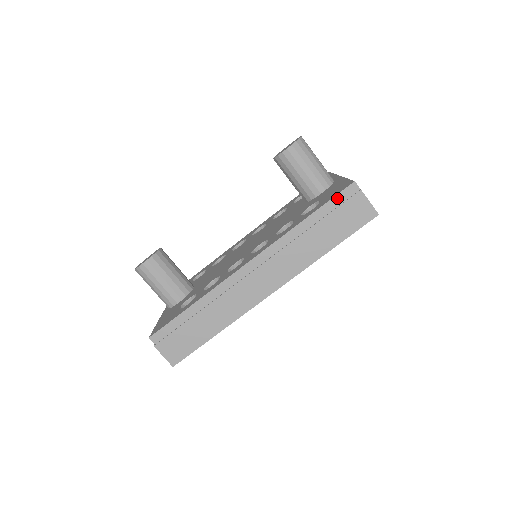
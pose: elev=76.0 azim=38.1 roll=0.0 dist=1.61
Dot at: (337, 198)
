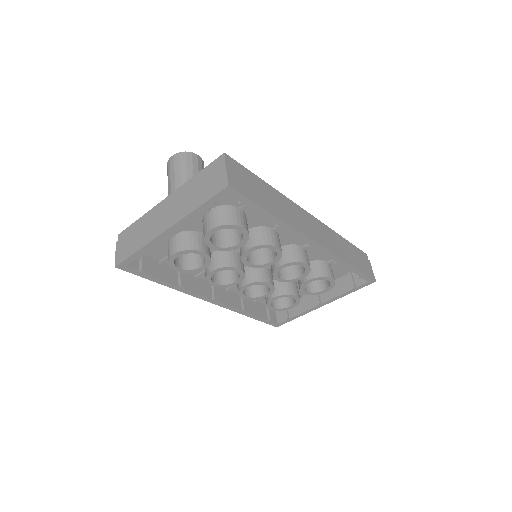
Dot at: (359, 250)
